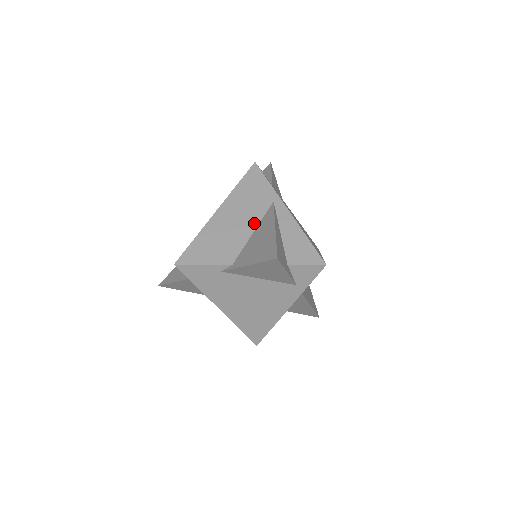
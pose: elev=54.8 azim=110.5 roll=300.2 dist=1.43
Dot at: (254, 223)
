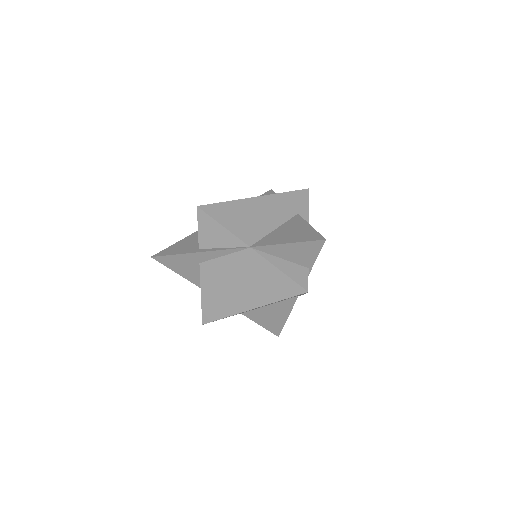
Dot at: (274, 303)
